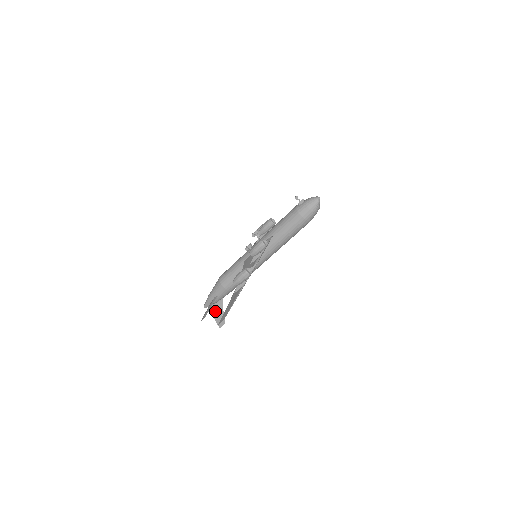
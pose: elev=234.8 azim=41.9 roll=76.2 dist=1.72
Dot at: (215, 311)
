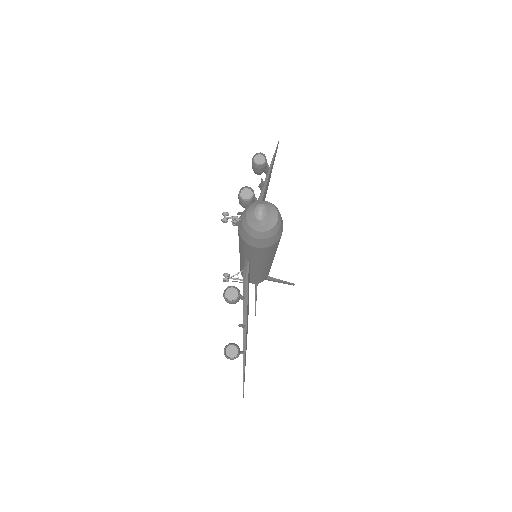
Dot at: occluded
